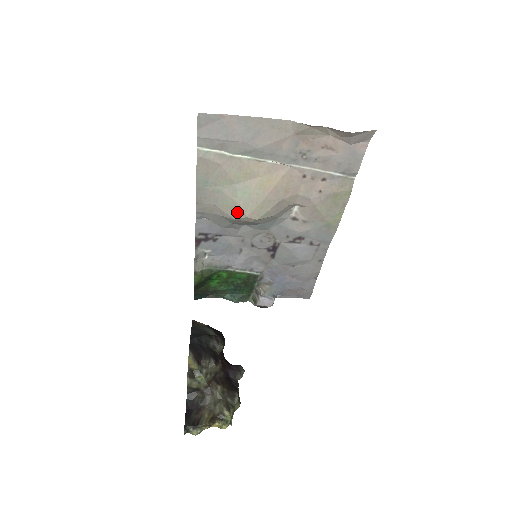
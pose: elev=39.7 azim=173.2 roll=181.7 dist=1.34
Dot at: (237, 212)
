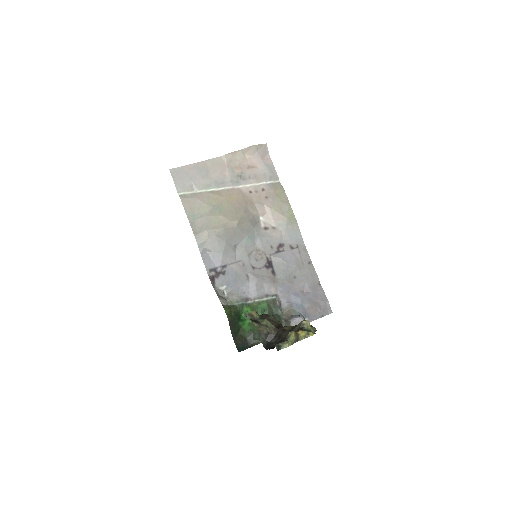
Dot at: (223, 222)
